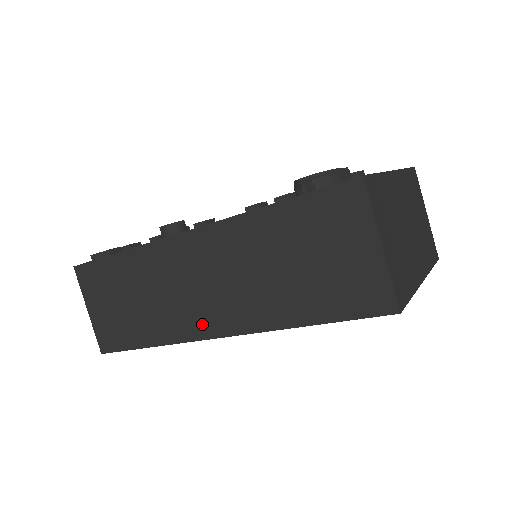
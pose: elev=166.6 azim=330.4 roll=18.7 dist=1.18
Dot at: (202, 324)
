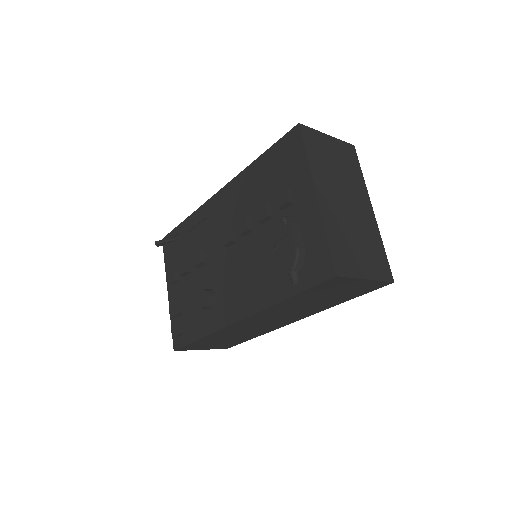
Dot at: (281, 324)
